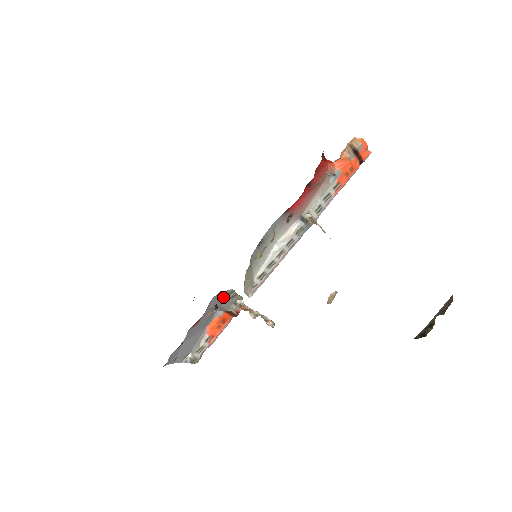
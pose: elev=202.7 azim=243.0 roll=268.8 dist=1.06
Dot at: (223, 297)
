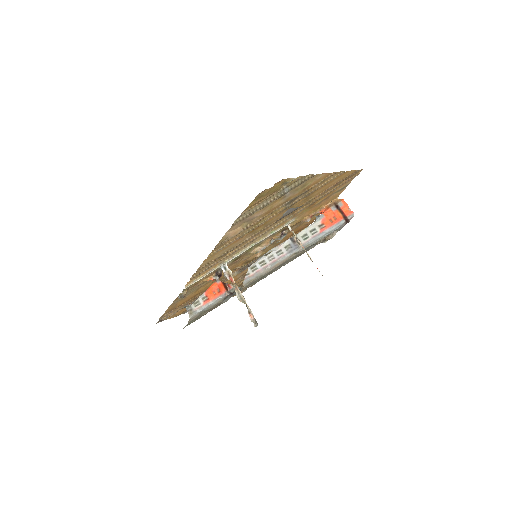
Dot at: occluded
